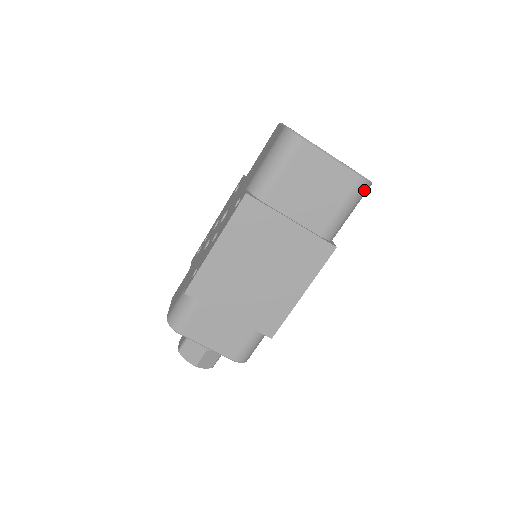
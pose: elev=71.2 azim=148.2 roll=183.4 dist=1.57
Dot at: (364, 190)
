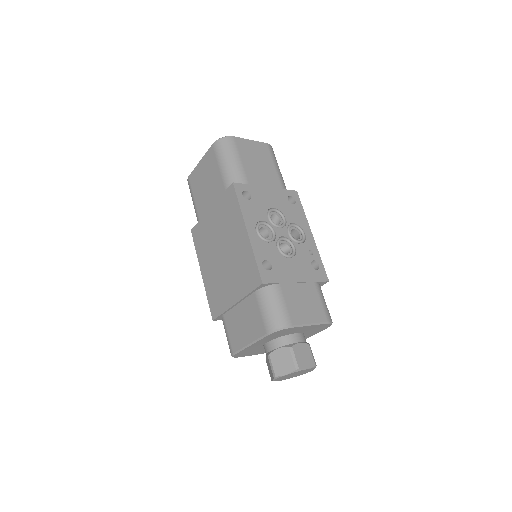
Dot at: (223, 144)
